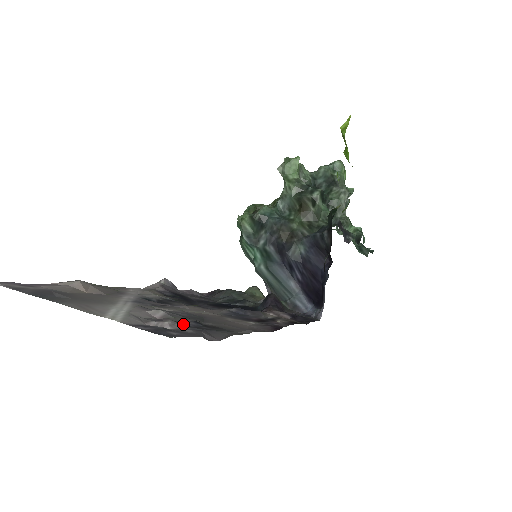
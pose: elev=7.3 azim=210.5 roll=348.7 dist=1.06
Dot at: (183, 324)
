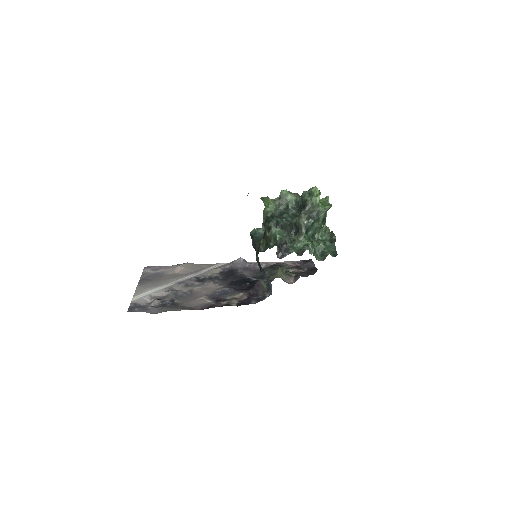
Dot at: (162, 302)
